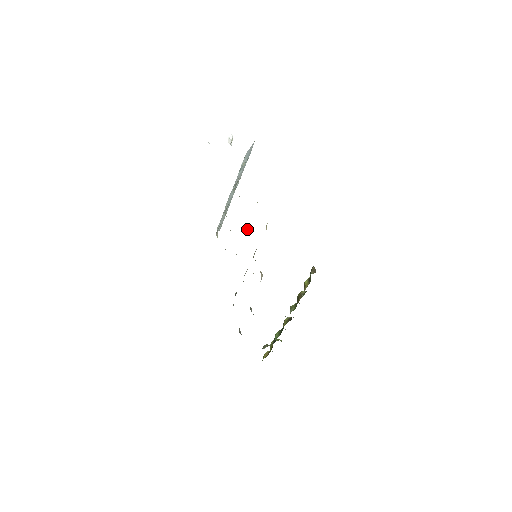
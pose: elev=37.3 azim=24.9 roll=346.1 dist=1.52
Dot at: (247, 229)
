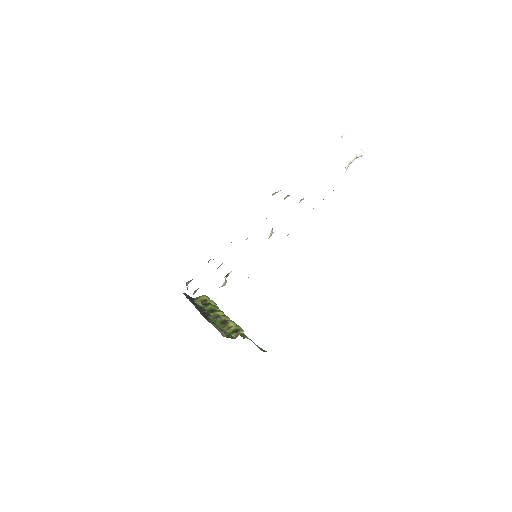
Dot at: occluded
